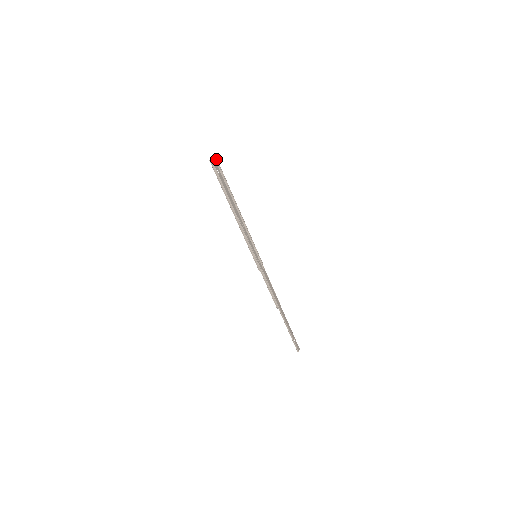
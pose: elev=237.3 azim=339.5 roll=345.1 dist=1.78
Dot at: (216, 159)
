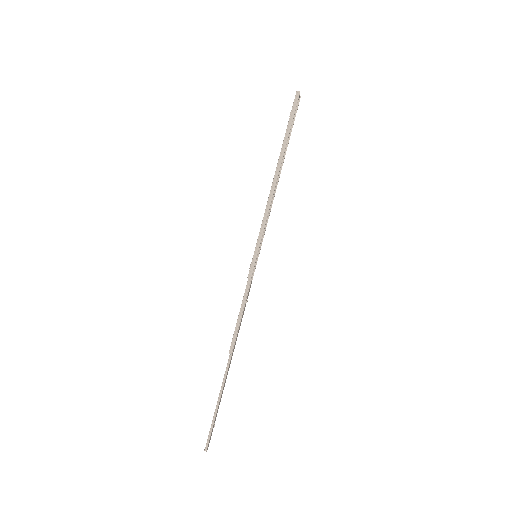
Dot at: (298, 102)
